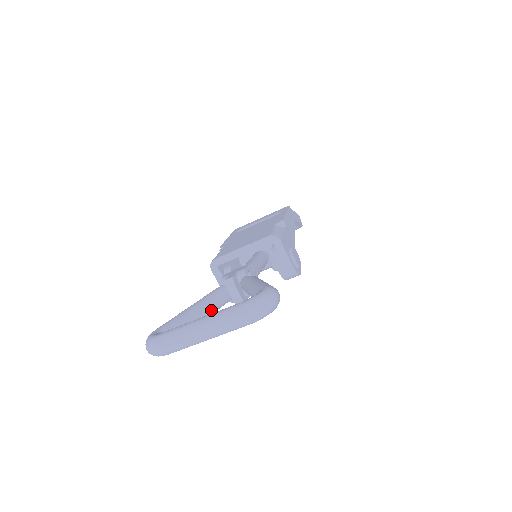
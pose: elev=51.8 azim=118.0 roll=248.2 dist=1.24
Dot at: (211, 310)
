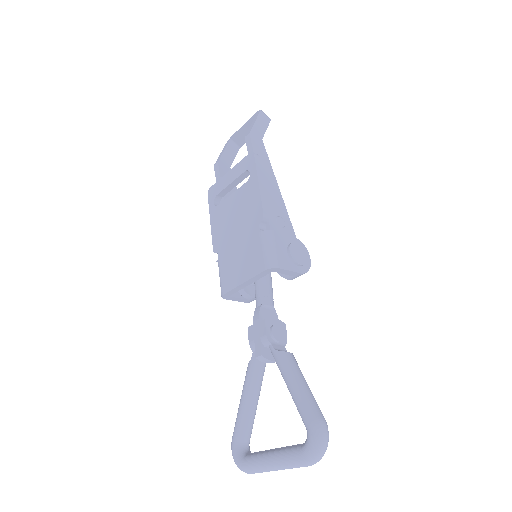
Dot at: (260, 387)
